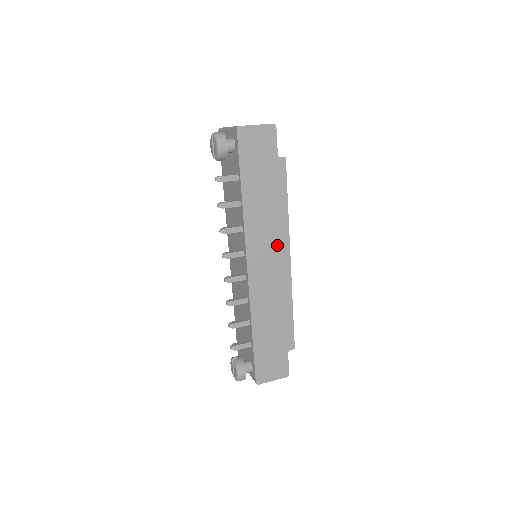
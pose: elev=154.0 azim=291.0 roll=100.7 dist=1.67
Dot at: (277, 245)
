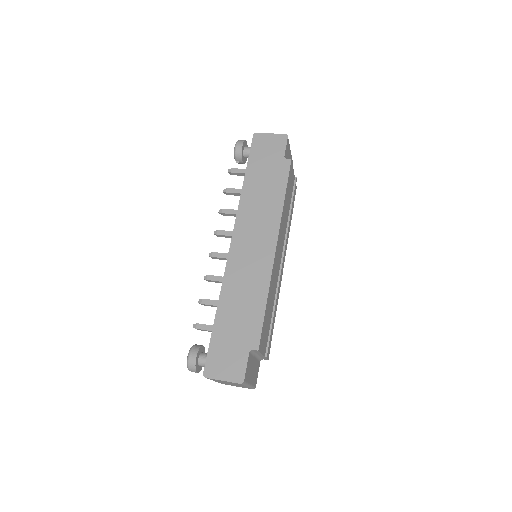
Dot at: (265, 231)
